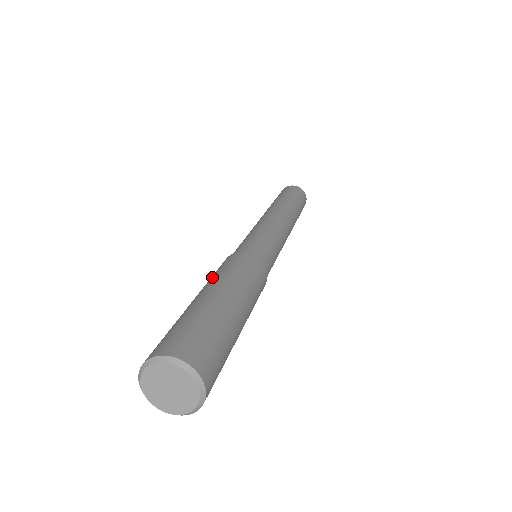
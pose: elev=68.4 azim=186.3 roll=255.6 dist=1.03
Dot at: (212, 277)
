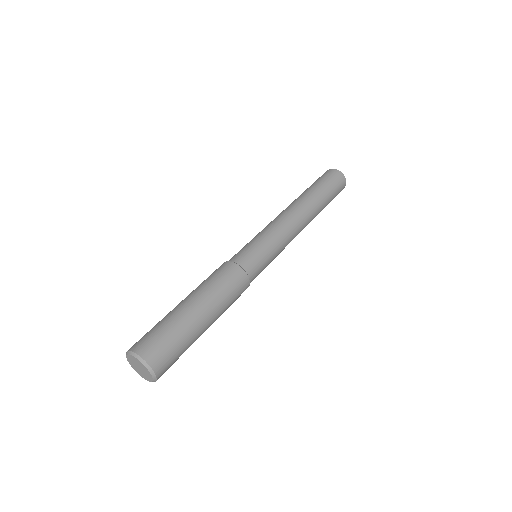
Dot at: (201, 284)
